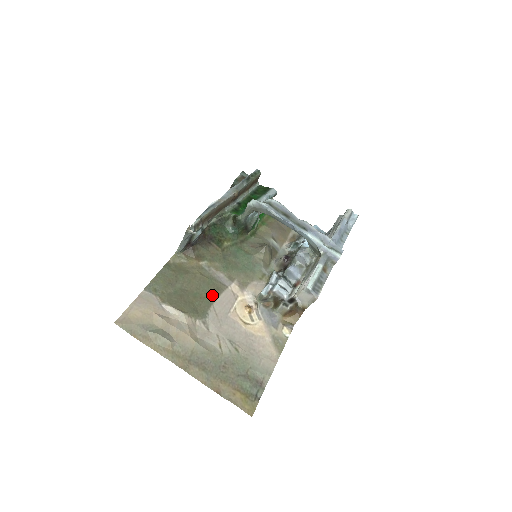
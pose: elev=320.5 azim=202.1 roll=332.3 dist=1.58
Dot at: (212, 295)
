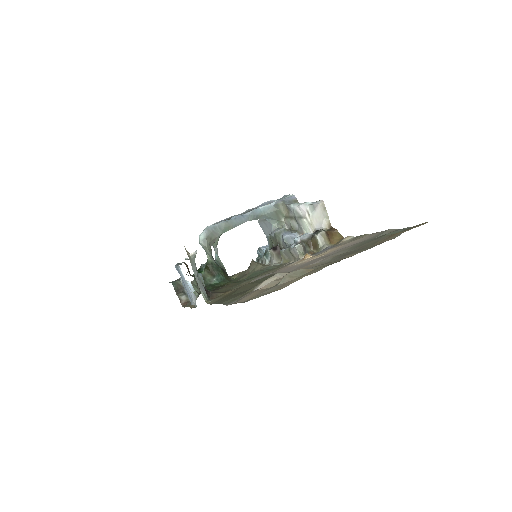
Dot at: occluded
